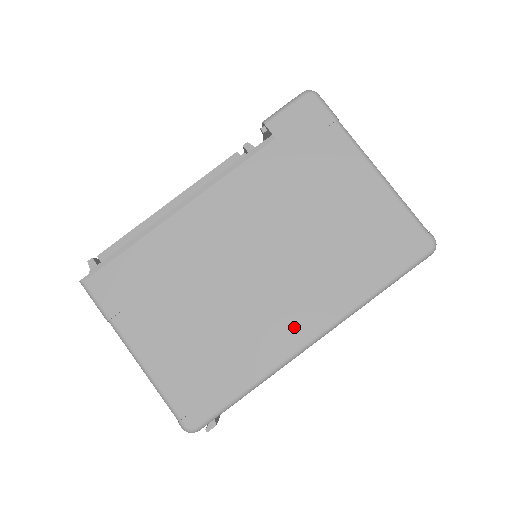
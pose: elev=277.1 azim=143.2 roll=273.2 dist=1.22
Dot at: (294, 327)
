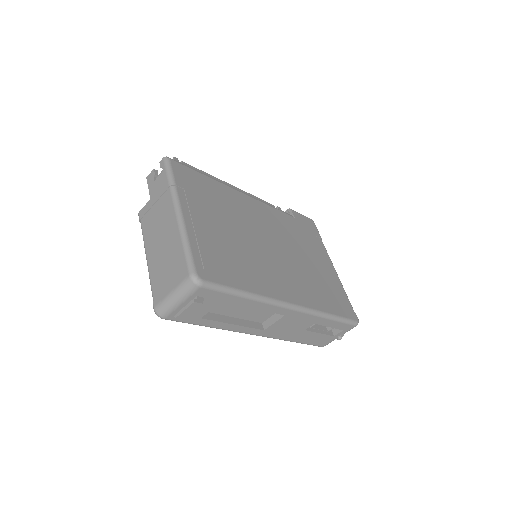
Dot at: (284, 289)
